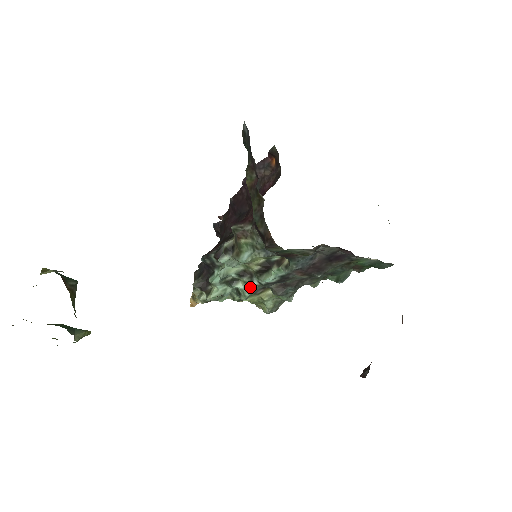
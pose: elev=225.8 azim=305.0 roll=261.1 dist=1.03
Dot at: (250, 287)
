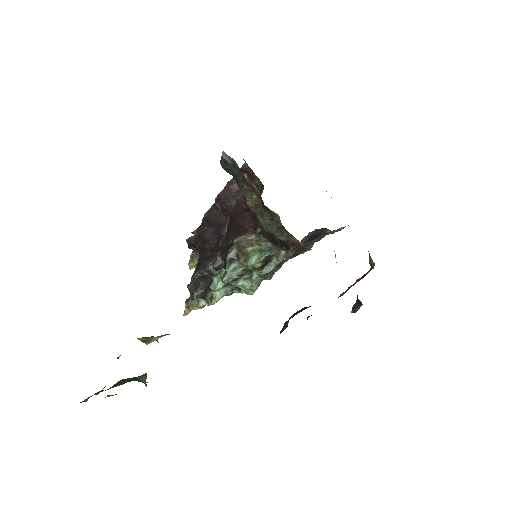
Dot at: (251, 281)
